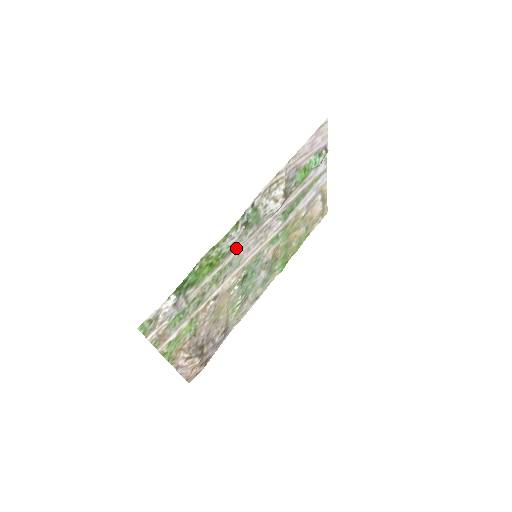
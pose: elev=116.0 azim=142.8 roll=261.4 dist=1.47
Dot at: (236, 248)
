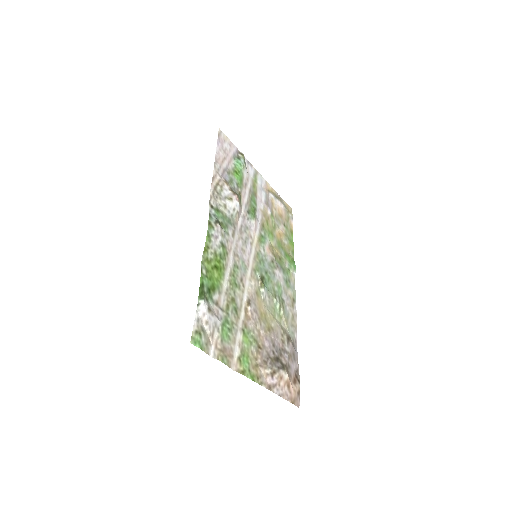
Dot at: (229, 250)
